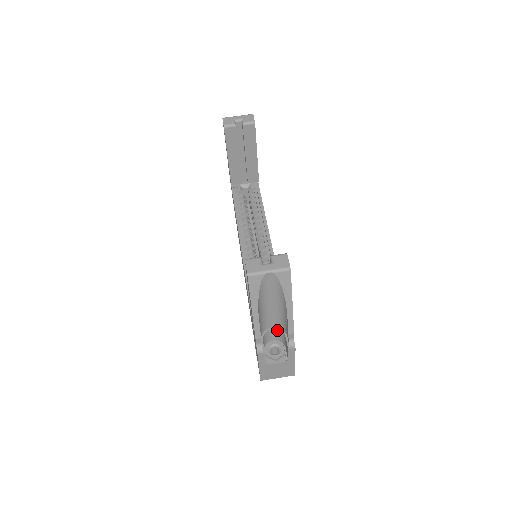
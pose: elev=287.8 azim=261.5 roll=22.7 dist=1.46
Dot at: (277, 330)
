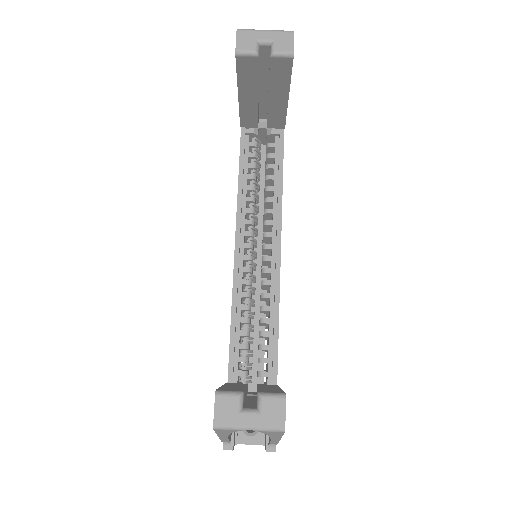
Dot at: occluded
